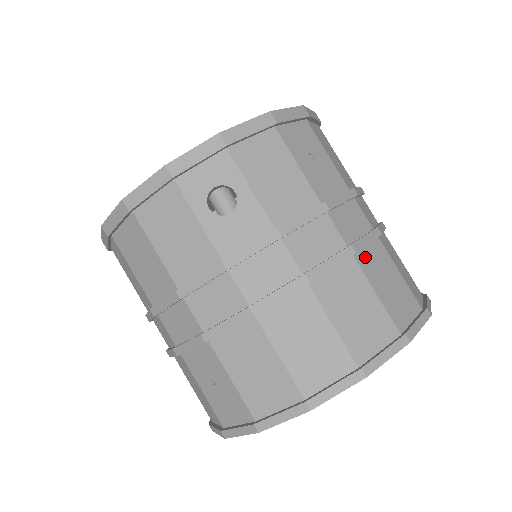
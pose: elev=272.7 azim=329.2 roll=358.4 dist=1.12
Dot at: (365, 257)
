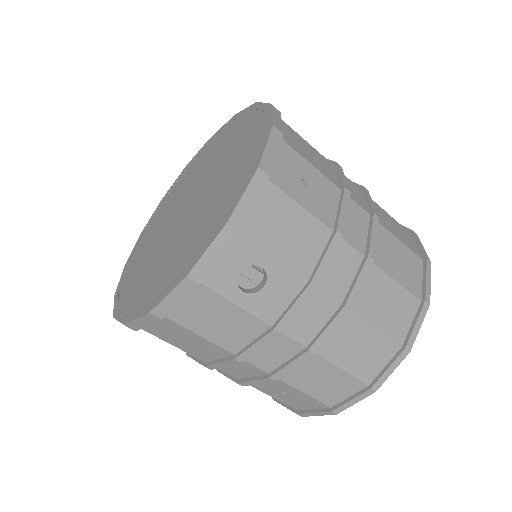
Dot at: (377, 253)
